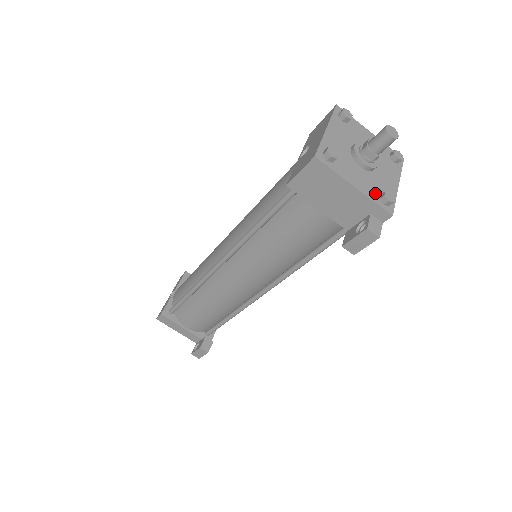
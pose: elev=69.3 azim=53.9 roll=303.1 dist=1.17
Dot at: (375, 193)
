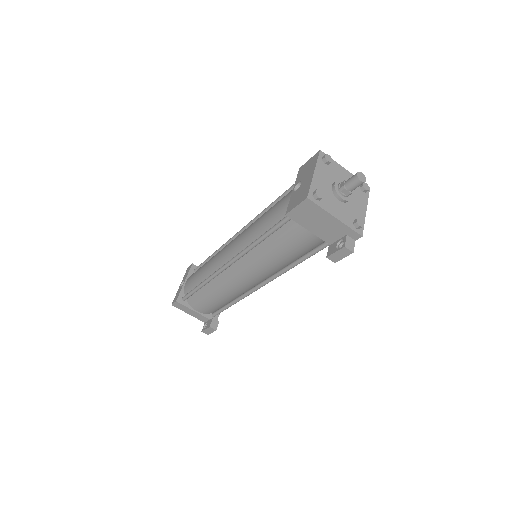
Dot at: (350, 220)
